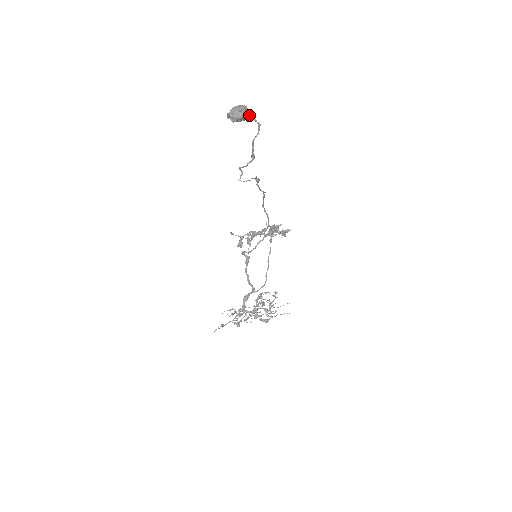
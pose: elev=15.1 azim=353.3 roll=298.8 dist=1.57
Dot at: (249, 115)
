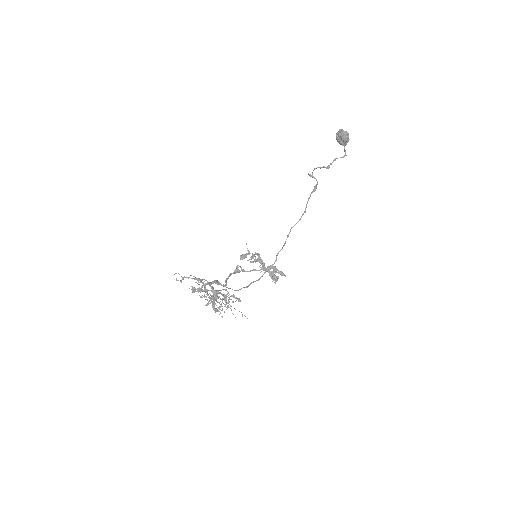
Dot at: occluded
